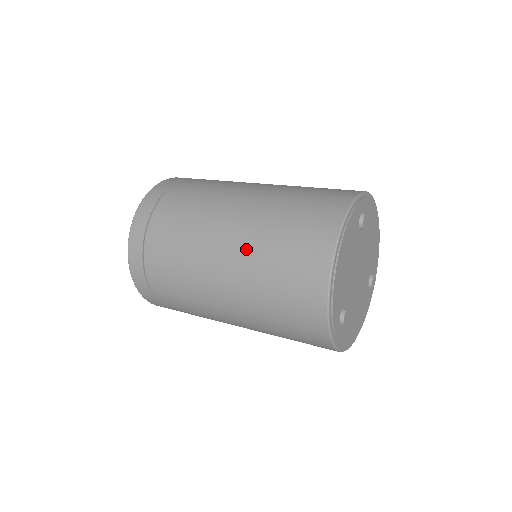
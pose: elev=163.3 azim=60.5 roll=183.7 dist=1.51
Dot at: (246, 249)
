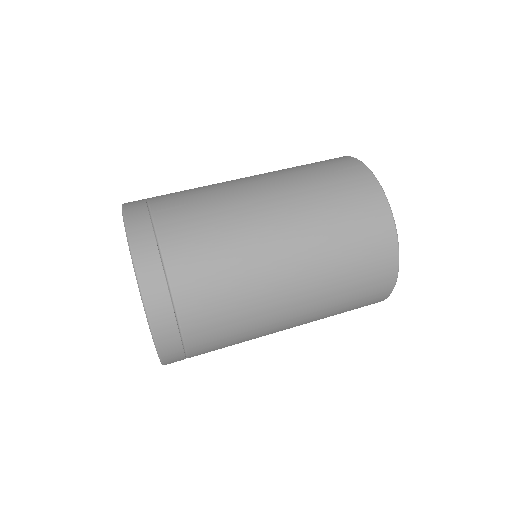
Dot at: occluded
